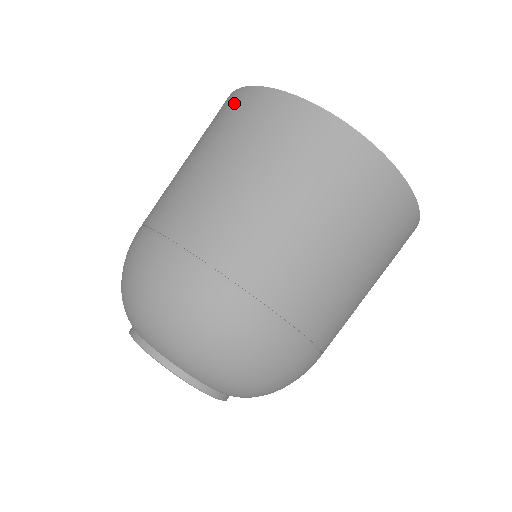
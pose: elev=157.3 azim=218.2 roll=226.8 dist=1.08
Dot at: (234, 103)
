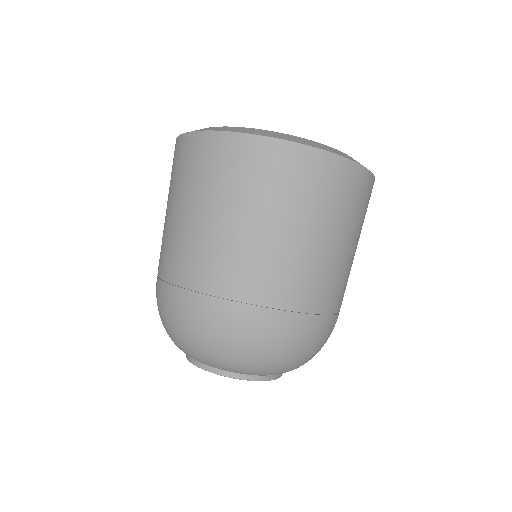
Dot at: occluded
